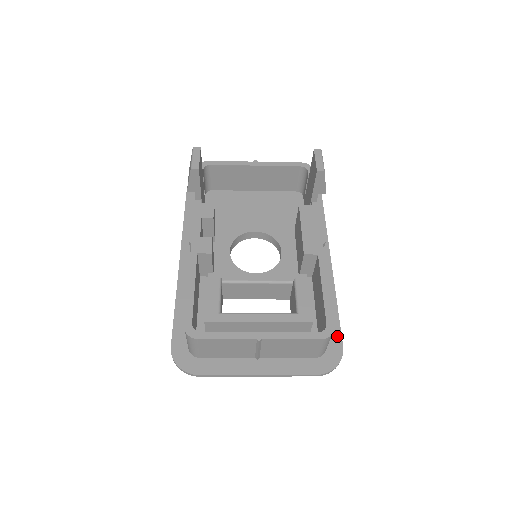
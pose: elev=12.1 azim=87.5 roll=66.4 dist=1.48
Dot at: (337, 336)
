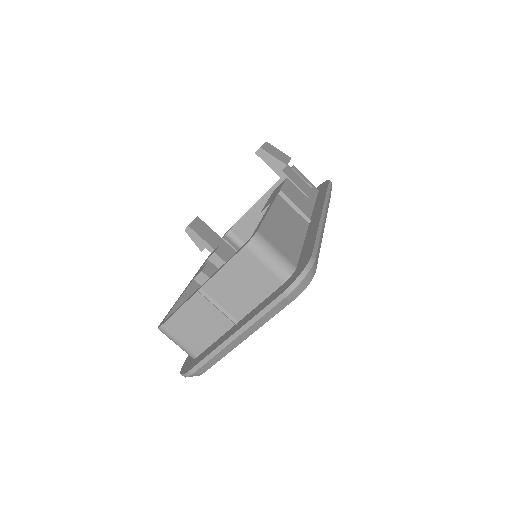
Dot at: (309, 252)
